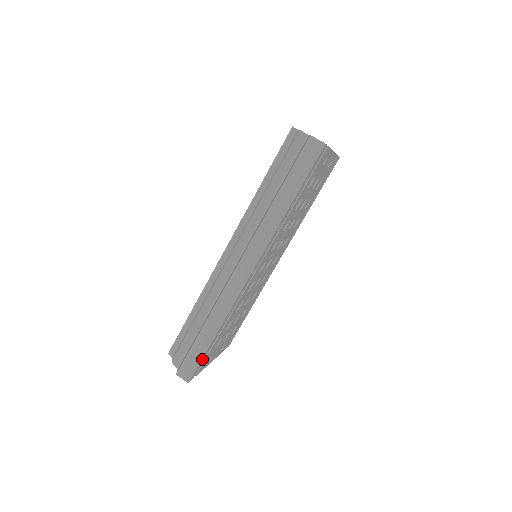
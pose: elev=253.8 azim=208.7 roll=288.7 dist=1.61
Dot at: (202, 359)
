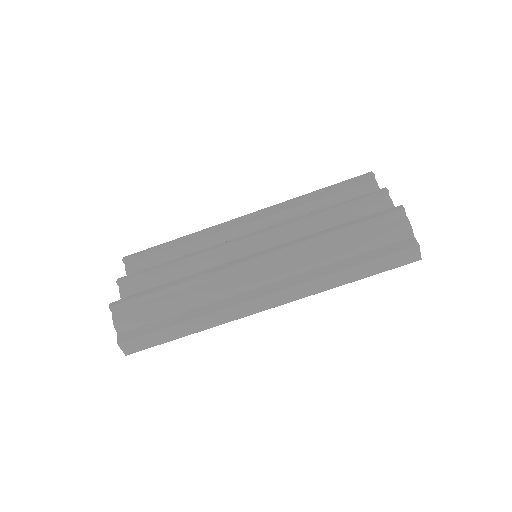
Dot at: (157, 343)
